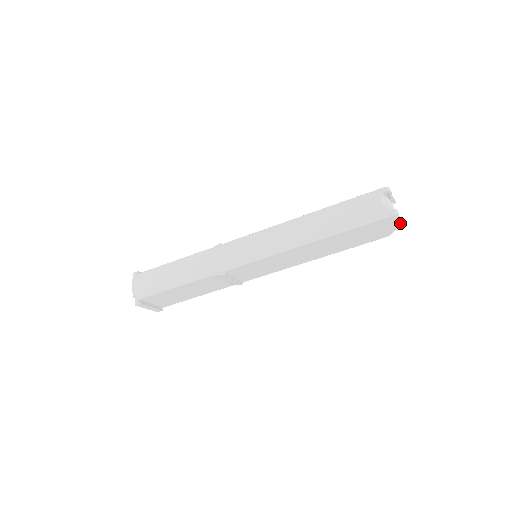
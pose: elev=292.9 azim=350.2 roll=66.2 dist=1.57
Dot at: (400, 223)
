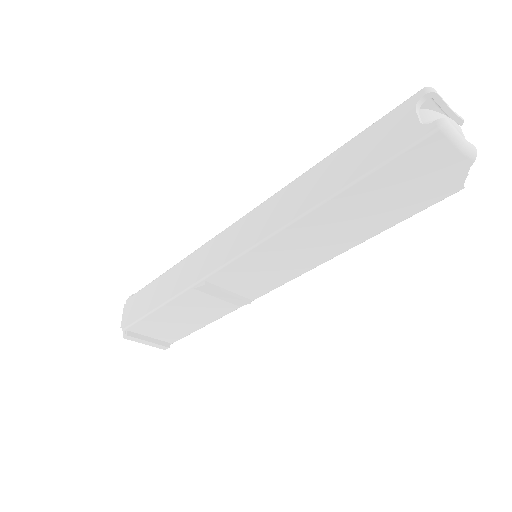
Dot at: (469, 152)
